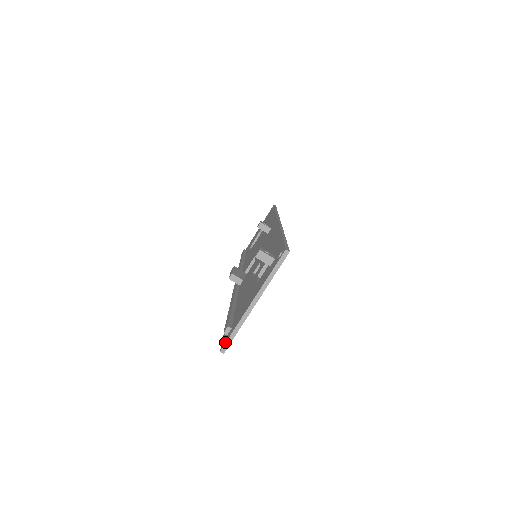
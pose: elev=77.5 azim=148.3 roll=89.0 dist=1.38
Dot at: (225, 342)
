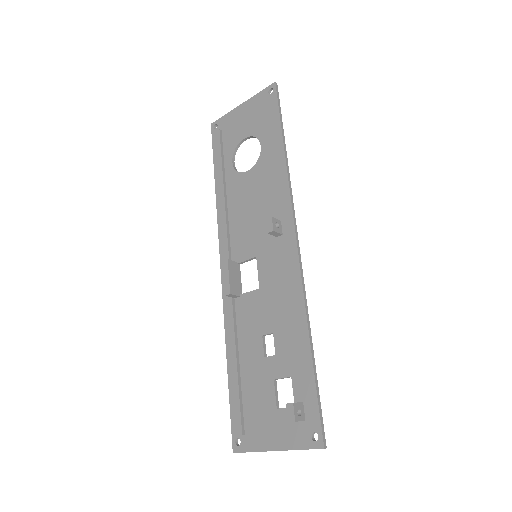
Dot at: (239, 452)
